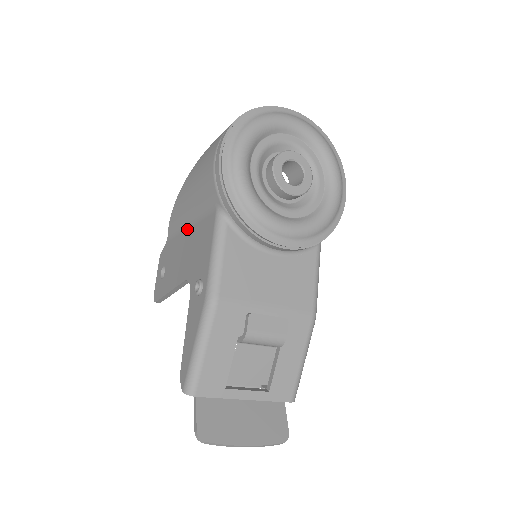
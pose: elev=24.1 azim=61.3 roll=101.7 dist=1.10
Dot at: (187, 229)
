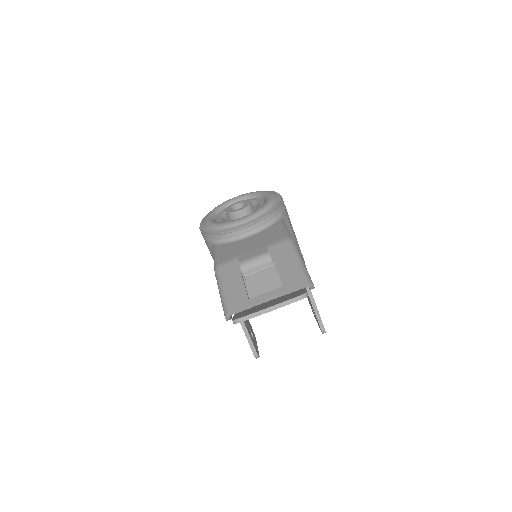
Dot at: occluded
